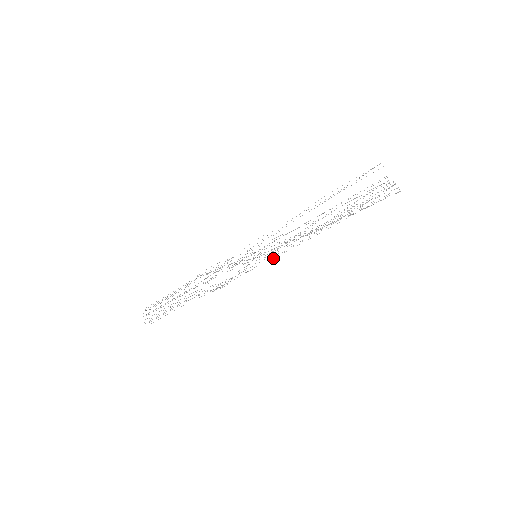
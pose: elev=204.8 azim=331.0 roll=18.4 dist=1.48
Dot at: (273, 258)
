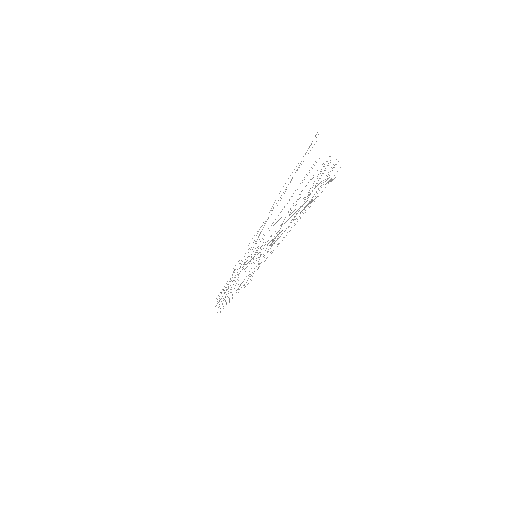
Dot at: occluded
